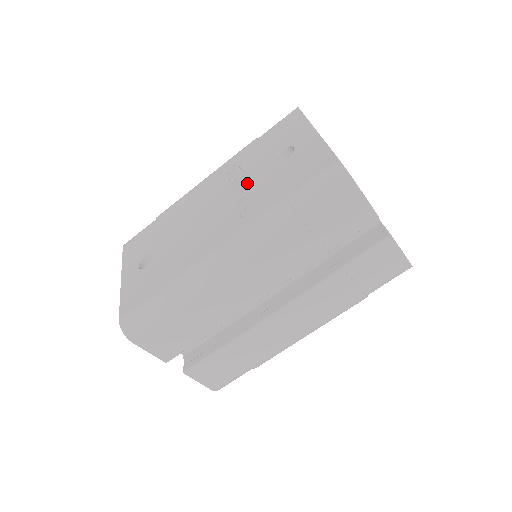
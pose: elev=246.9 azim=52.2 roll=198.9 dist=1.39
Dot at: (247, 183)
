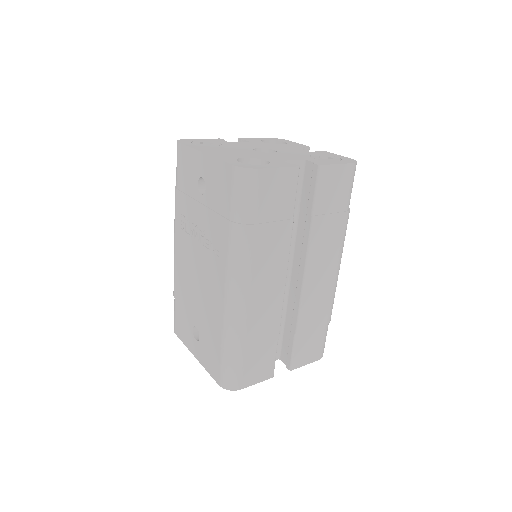
Dot at: (200, 228)
